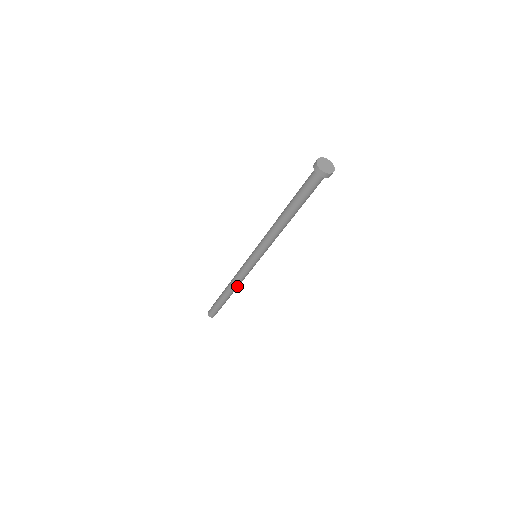
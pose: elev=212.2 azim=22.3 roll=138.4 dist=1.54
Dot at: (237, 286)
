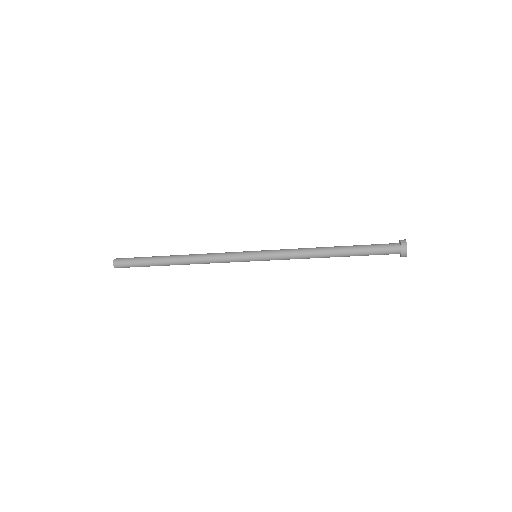
Dot at: (196, 262)
